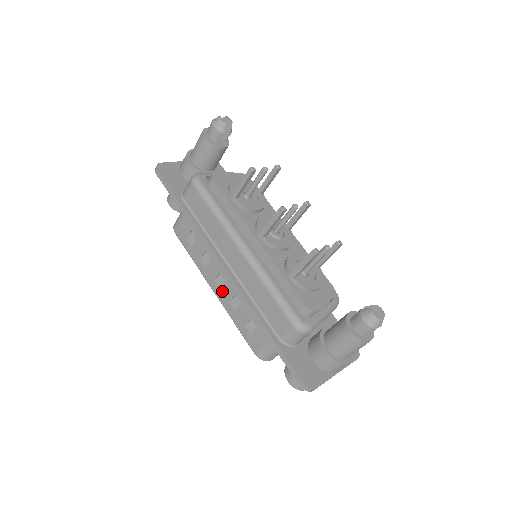
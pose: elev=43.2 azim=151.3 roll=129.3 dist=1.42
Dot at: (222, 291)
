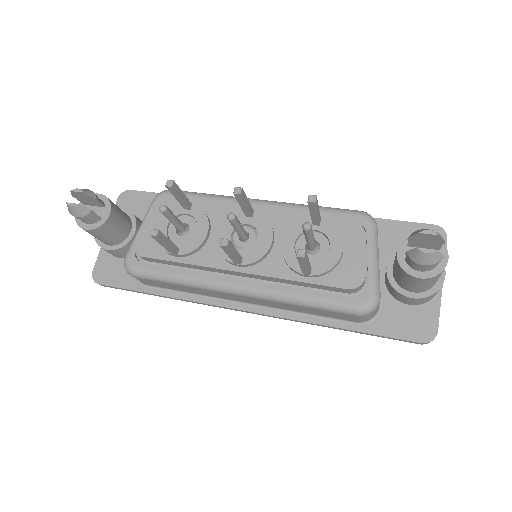
Dot at: occluded
